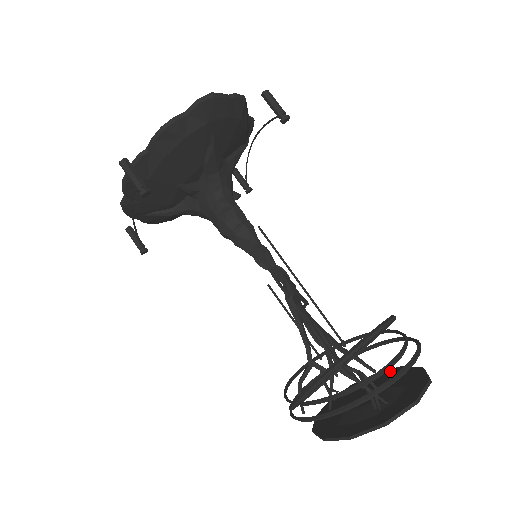
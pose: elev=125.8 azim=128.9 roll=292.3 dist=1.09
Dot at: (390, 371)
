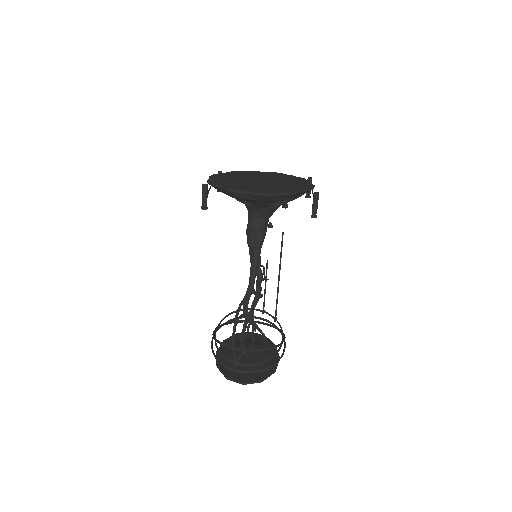
Dot at: occluded
